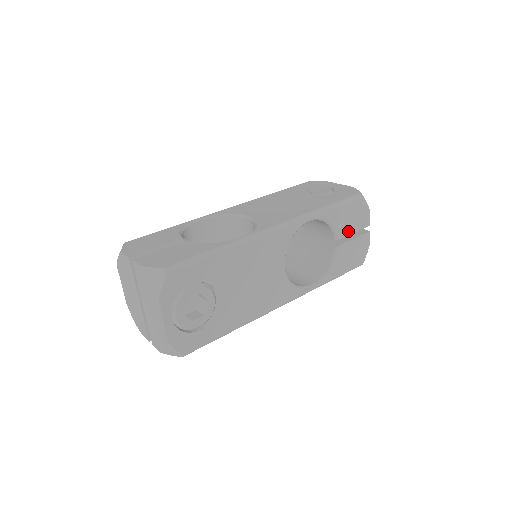
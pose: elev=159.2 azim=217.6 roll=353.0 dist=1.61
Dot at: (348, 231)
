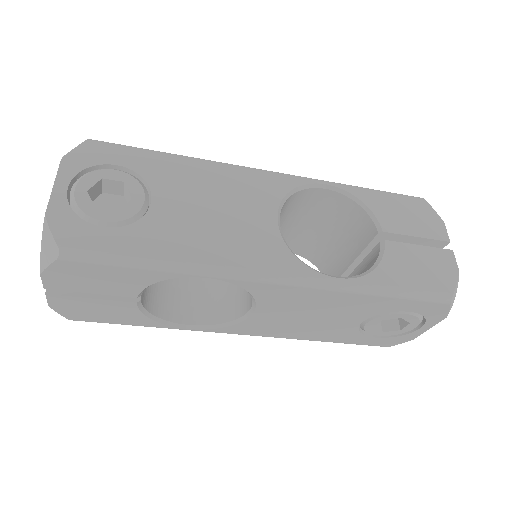
Dot at: (403, 230)
